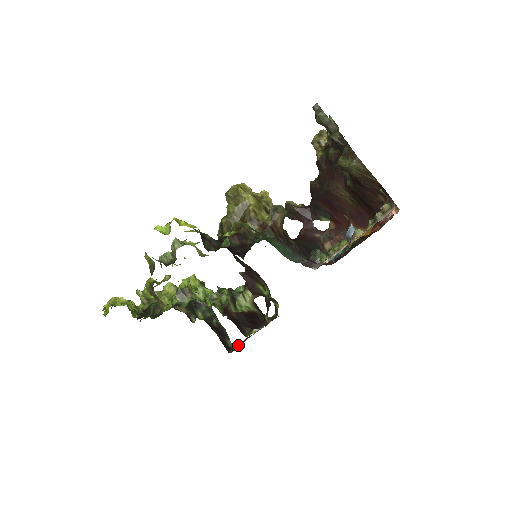
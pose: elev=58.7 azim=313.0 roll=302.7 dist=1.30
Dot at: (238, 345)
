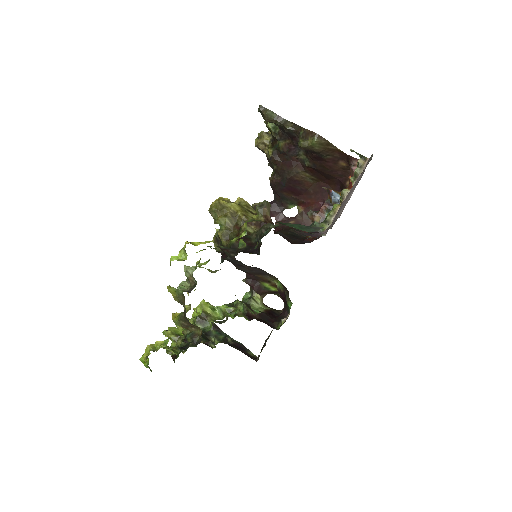
Dot at: occluded
